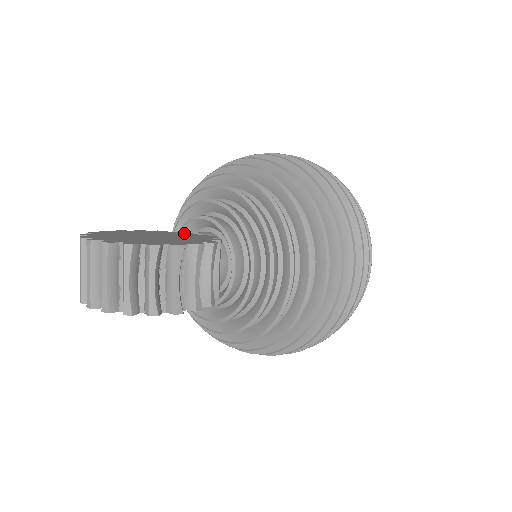
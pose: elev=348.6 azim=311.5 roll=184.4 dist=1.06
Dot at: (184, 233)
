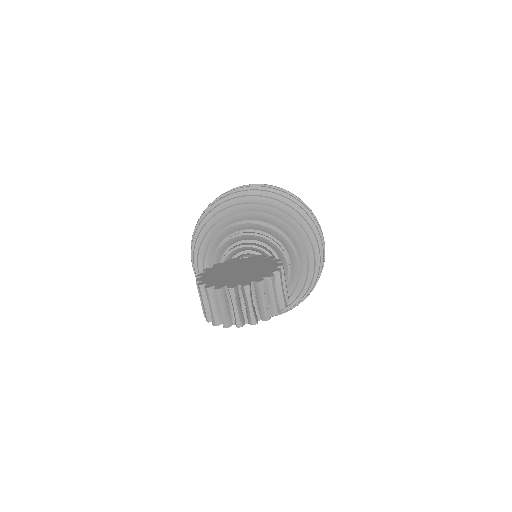
Dot at: (236, 260)
